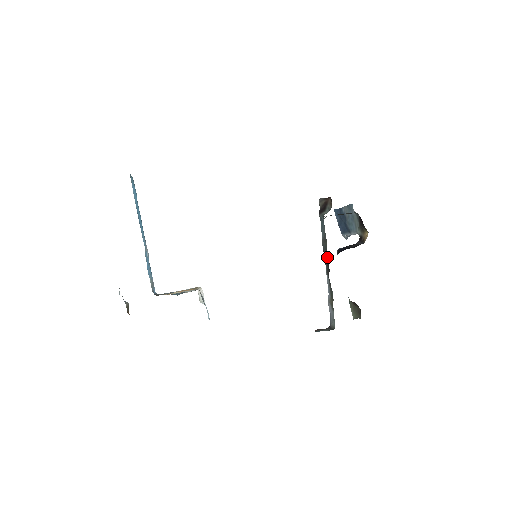
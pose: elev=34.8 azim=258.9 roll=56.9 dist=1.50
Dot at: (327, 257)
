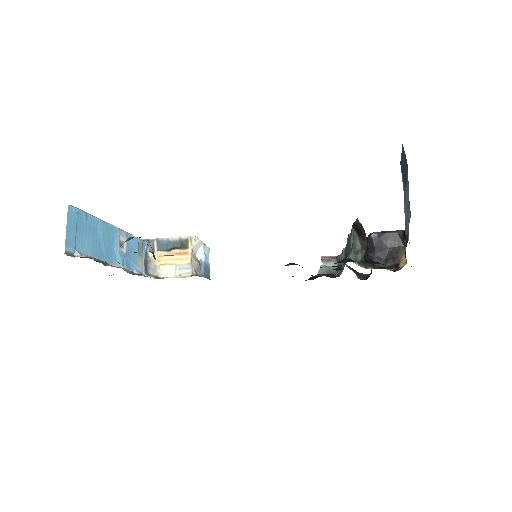
Dot at: occluded
